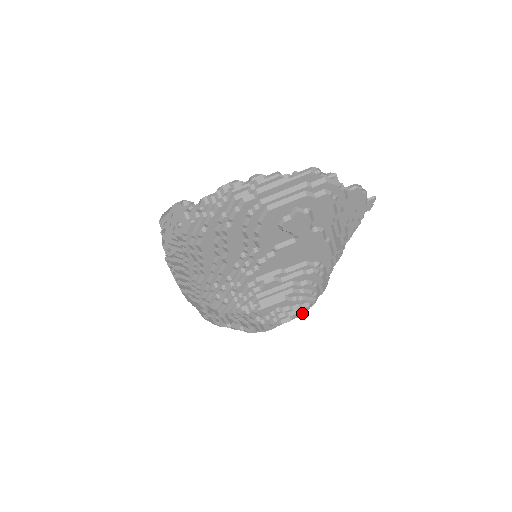
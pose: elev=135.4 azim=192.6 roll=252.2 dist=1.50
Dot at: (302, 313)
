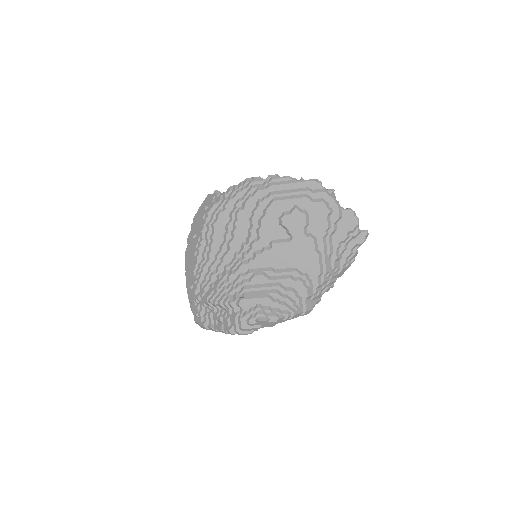
Dot at: (279, 318)
